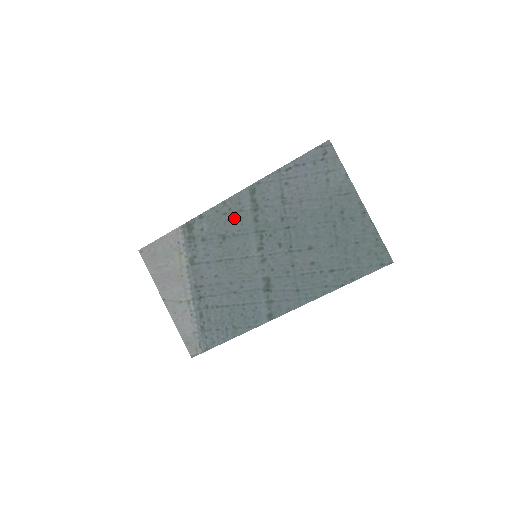
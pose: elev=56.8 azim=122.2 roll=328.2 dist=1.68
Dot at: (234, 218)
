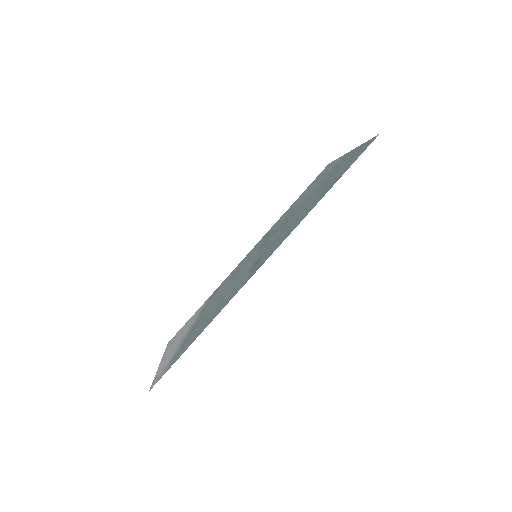
Dot at: (249, 255)
